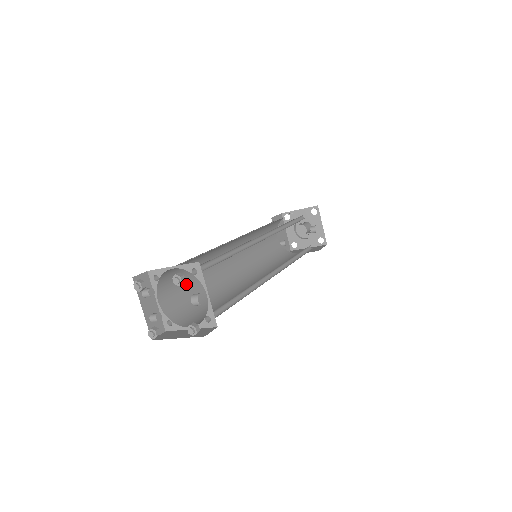
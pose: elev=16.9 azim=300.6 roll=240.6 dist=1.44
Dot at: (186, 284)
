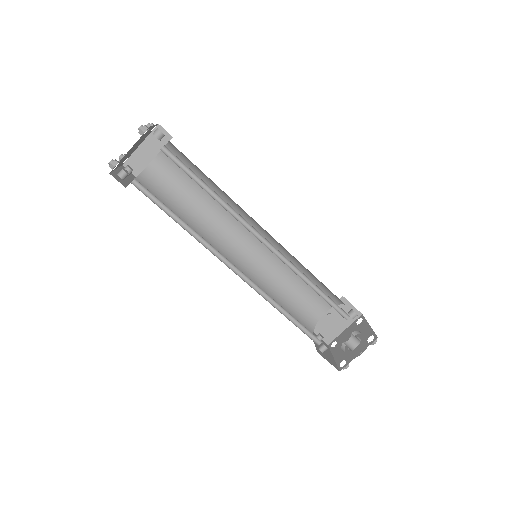
Dot at: occluded
